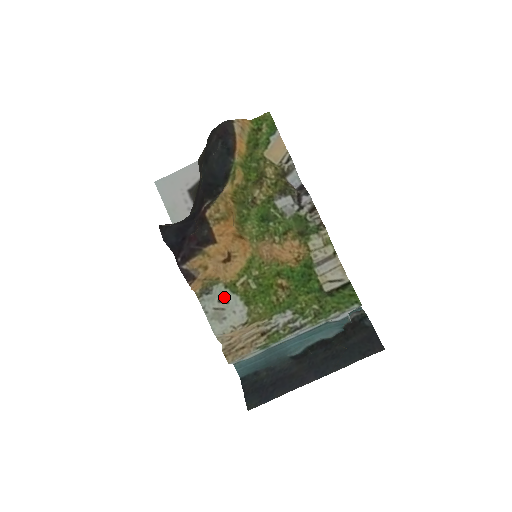
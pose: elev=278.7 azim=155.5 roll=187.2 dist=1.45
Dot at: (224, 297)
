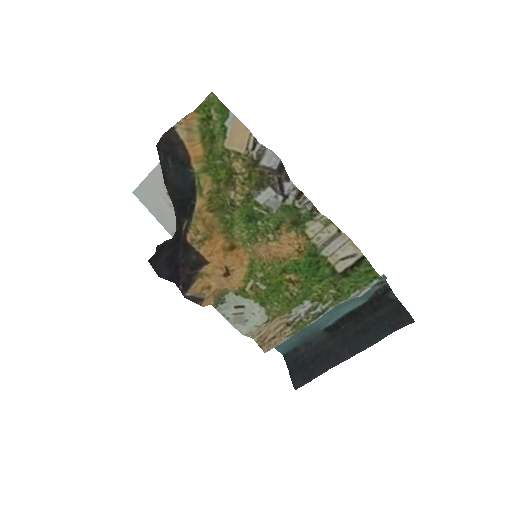
Dot at: (238, 303)
